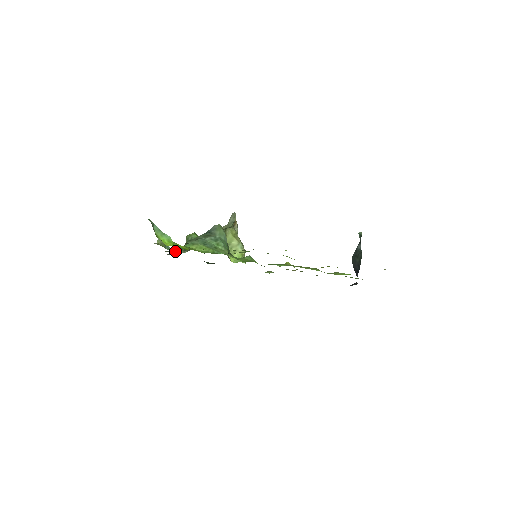
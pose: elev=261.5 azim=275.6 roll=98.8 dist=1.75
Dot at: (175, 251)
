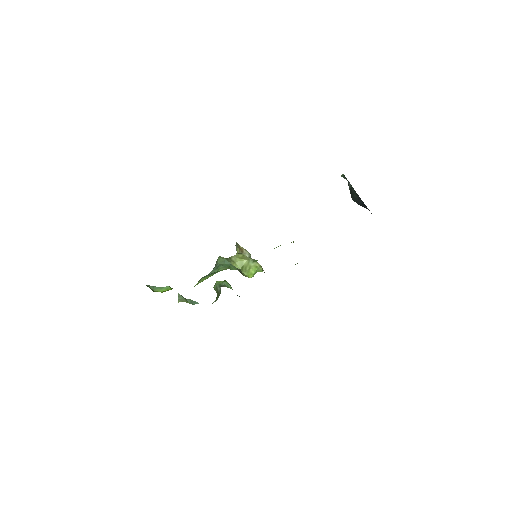
Dot at: occluded
